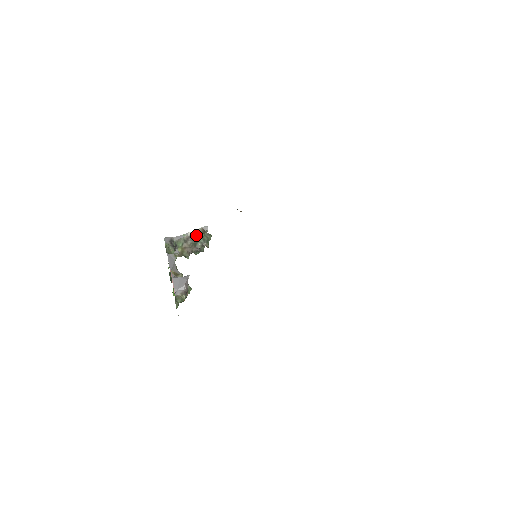
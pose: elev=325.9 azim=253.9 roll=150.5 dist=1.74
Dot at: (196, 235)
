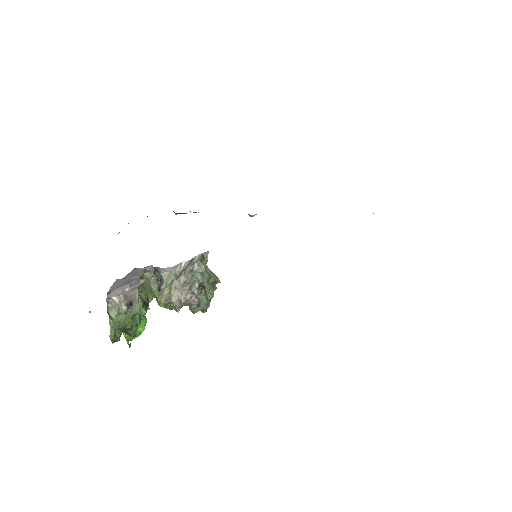
Dot at: (192, 266)
